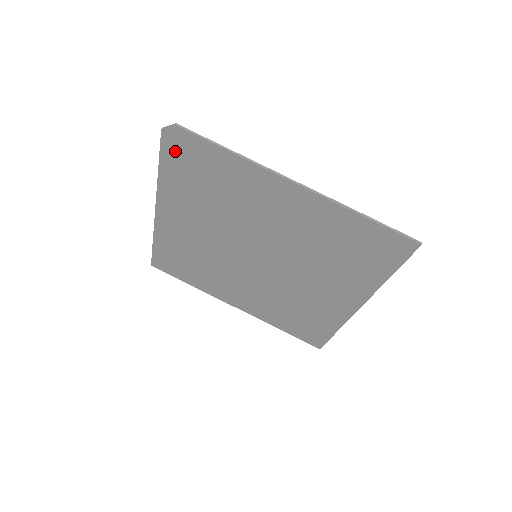
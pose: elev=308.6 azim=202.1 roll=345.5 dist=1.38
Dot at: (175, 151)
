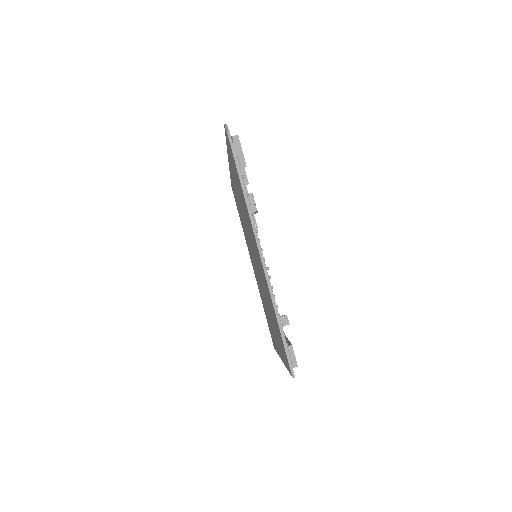
Dot at: occluded
